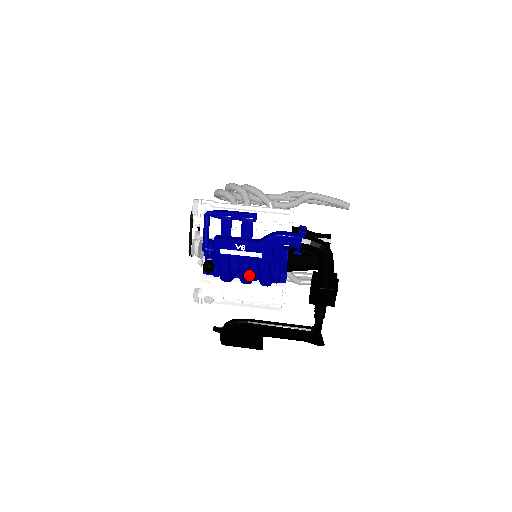
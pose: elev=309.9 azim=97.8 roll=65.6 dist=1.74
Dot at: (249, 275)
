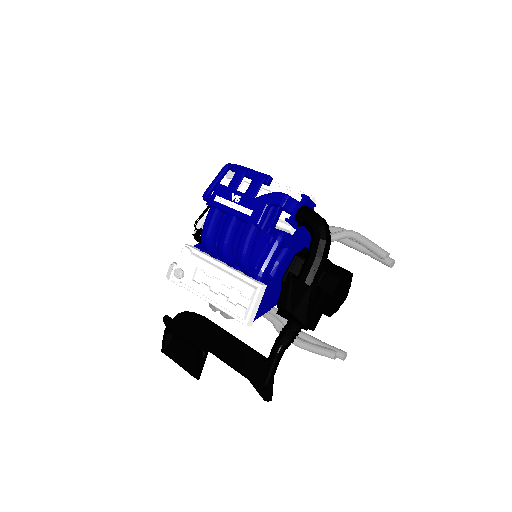
Dot at: (229, 241)
